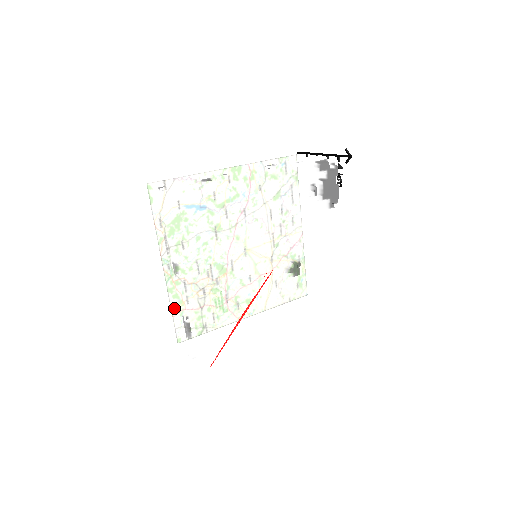
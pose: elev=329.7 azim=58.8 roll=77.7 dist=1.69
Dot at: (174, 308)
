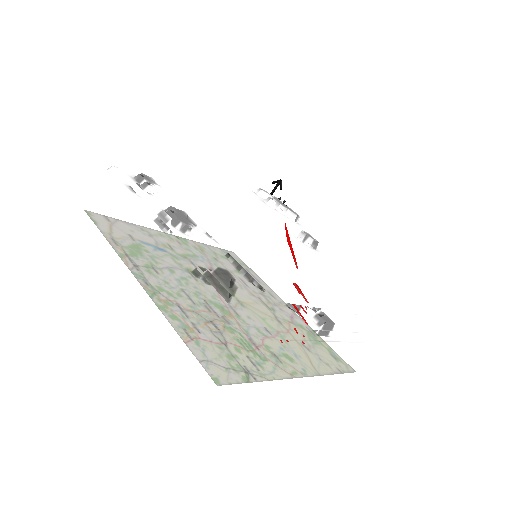
Dot at: (180, 332)
